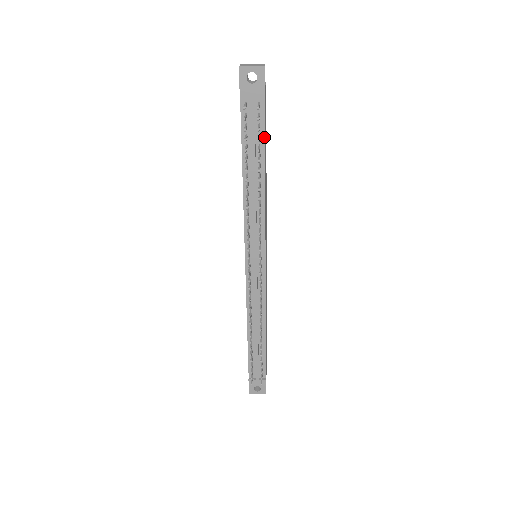
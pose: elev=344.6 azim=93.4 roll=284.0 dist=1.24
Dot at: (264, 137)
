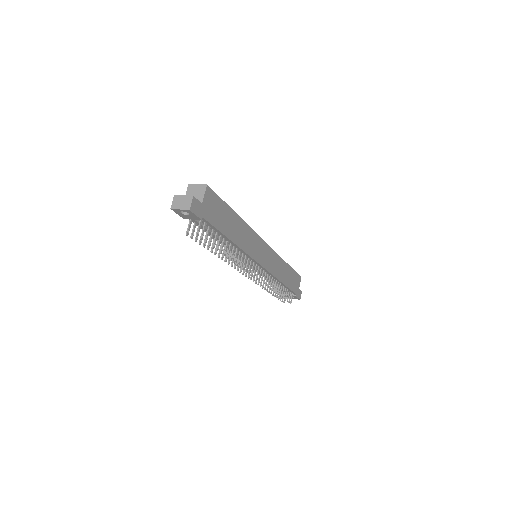
Dot at: (217, 230)
